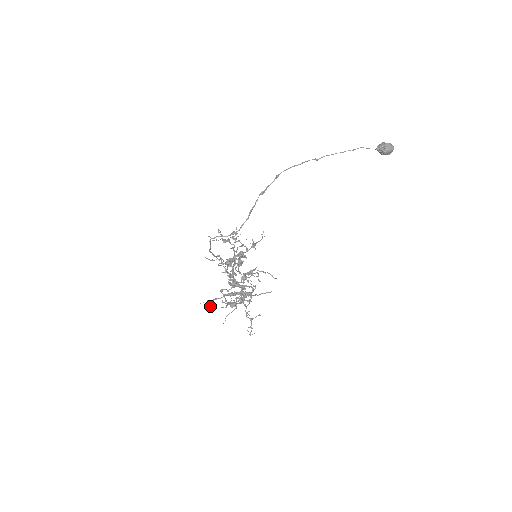
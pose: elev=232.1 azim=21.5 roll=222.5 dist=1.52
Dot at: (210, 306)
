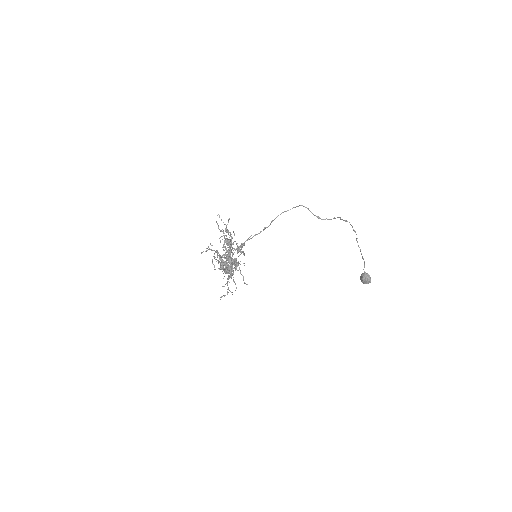
Dot at: (205, 251)
